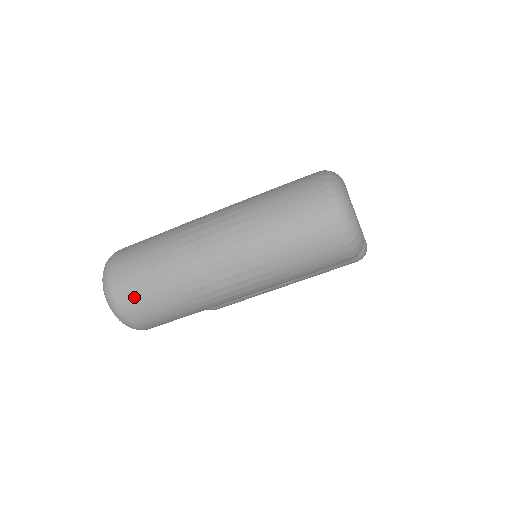
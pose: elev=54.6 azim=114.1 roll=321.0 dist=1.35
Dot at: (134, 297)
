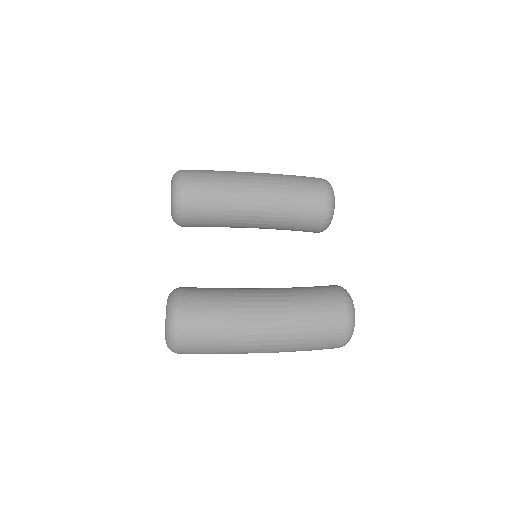
Dot at: occluded
